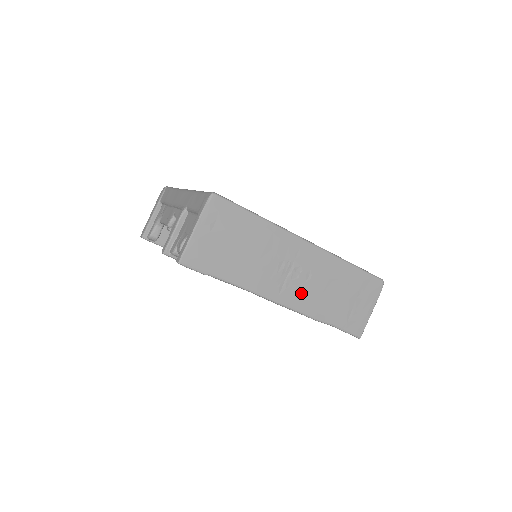
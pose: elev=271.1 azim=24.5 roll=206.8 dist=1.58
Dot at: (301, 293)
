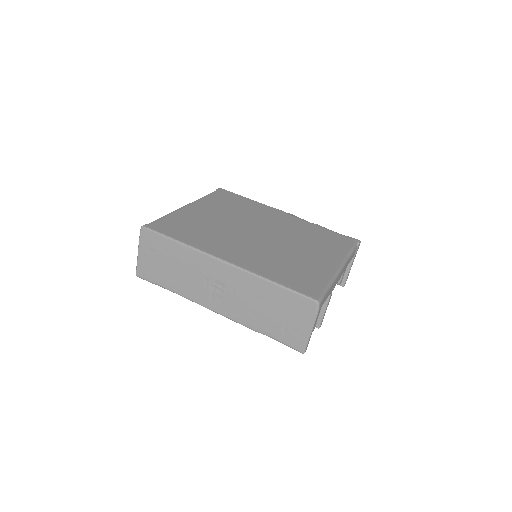
Dot at: (230, 305)
